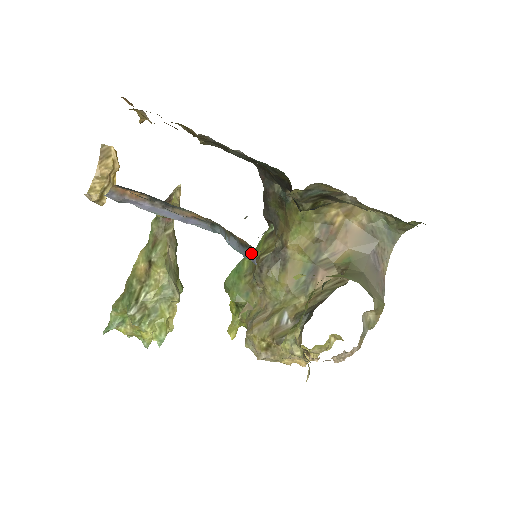
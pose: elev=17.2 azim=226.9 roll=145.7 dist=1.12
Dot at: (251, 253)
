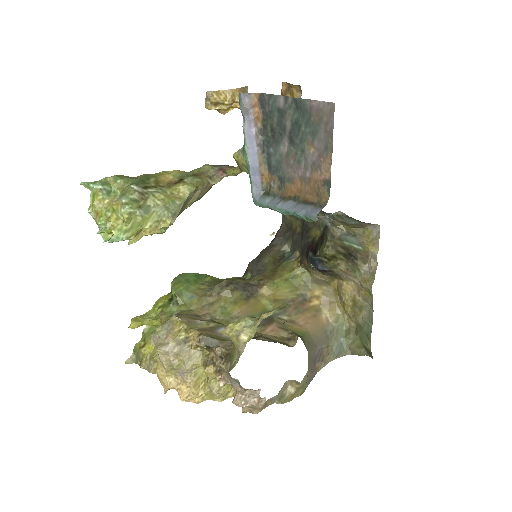
Dot at: (316, 207)
